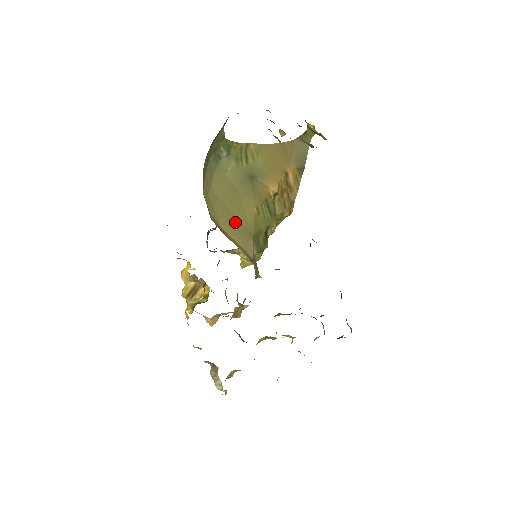
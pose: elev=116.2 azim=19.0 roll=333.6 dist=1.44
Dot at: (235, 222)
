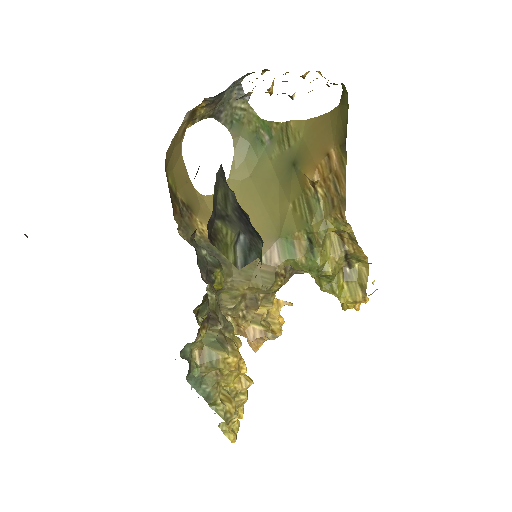
Dot at: (261, 215)
